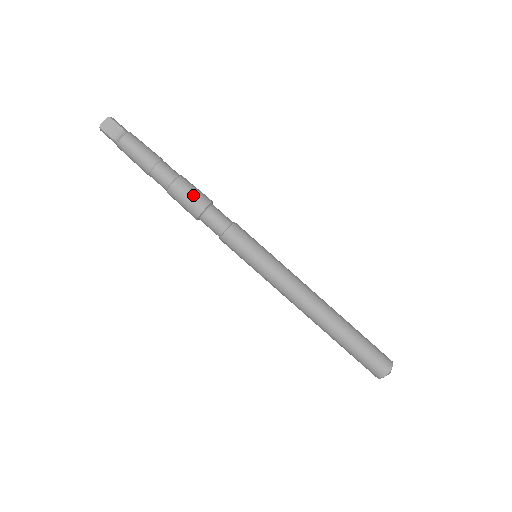
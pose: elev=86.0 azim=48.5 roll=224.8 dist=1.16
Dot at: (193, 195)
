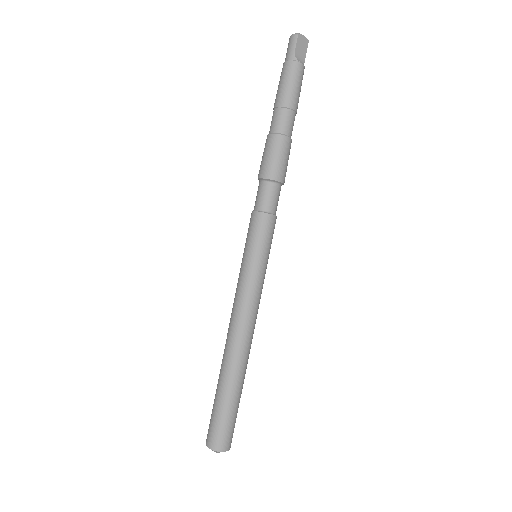
Dot at: (286, 163)
